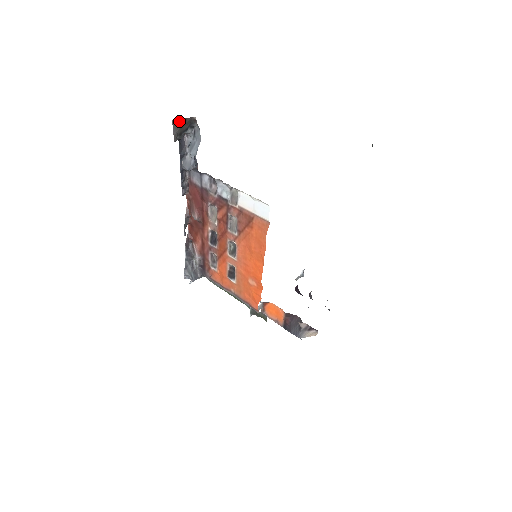
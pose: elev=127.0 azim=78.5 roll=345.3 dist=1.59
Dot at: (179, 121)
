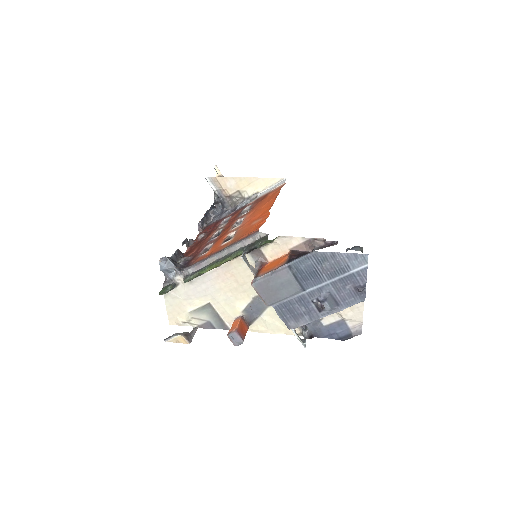
Dot at: occluded
